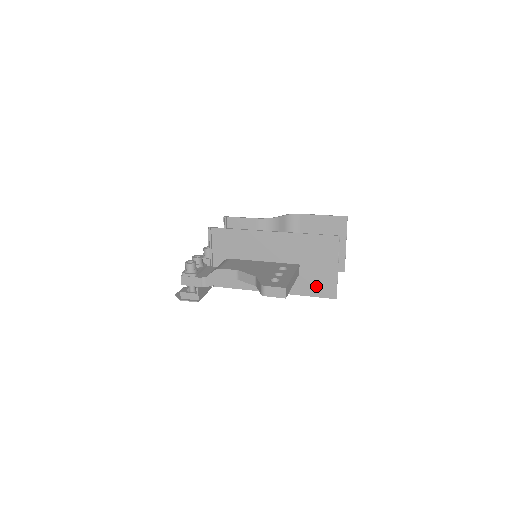
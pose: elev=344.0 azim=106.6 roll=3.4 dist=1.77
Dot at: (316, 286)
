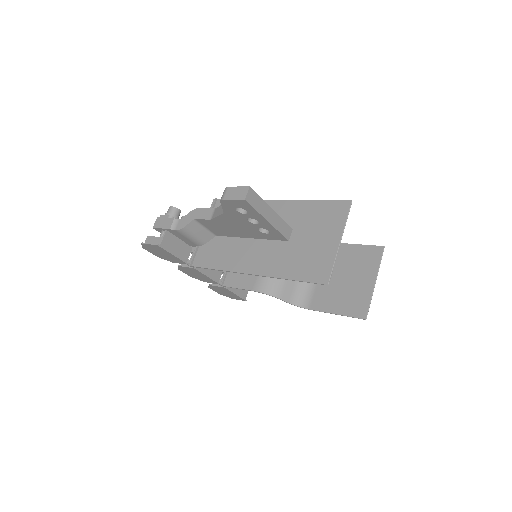
Dot at: (306, 266)
